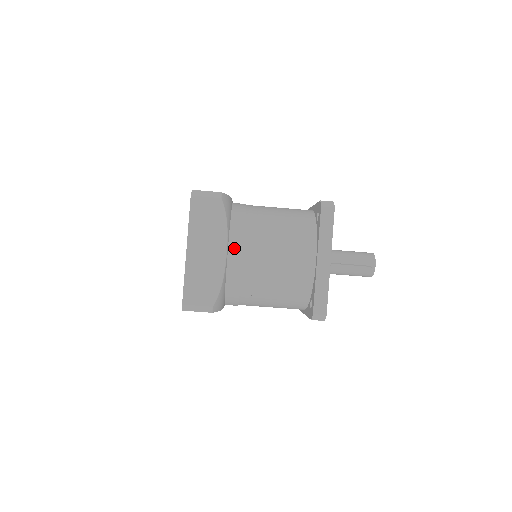
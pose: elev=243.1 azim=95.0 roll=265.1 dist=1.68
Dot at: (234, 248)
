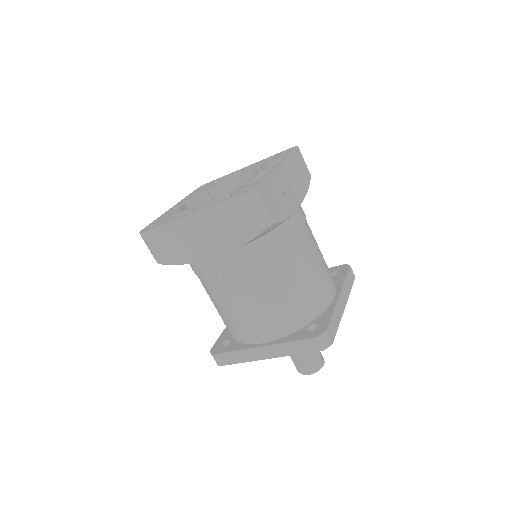
Dot at: (224, 261)
